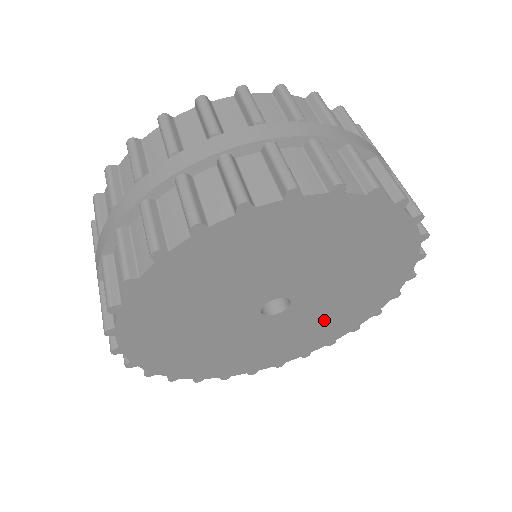
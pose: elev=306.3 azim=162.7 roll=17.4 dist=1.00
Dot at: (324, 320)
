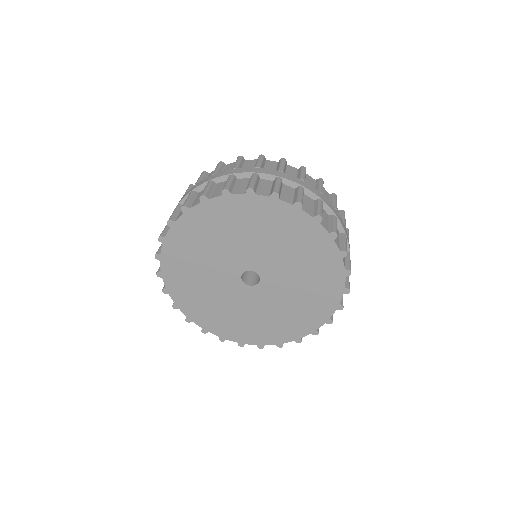
Dot at: (278, 314)
